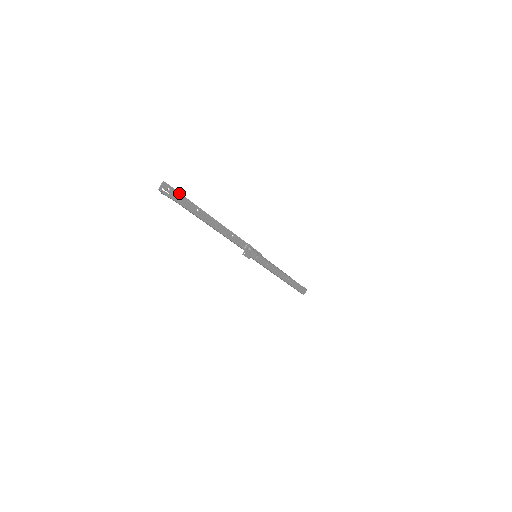
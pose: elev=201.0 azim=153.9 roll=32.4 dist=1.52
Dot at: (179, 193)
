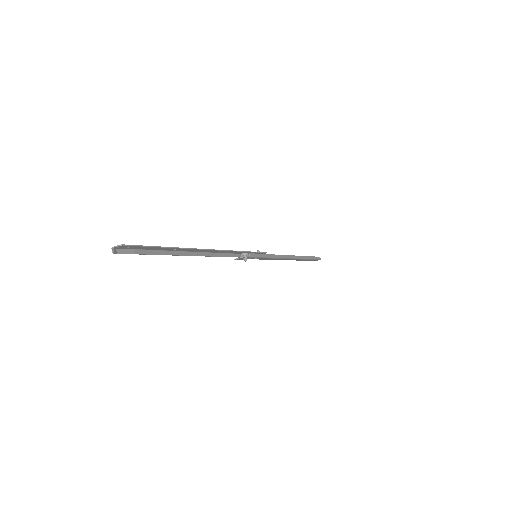
Dot at: (147, 246)
